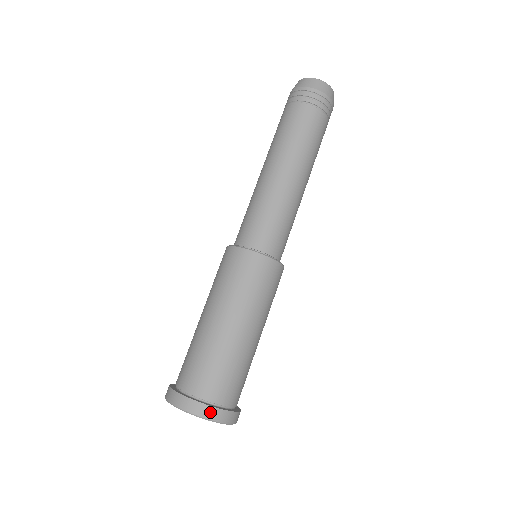
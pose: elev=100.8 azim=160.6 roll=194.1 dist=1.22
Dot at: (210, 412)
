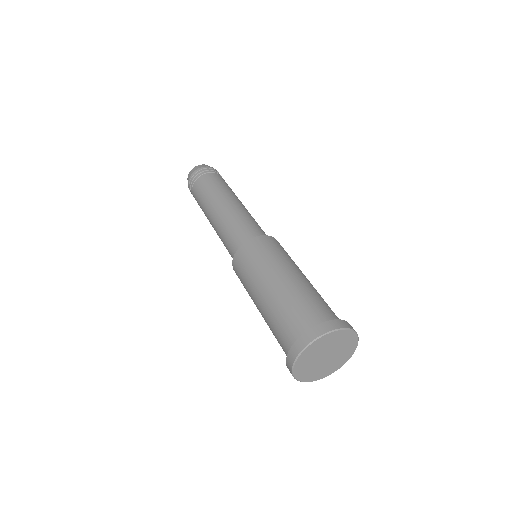
Dot at: (311, 334)
